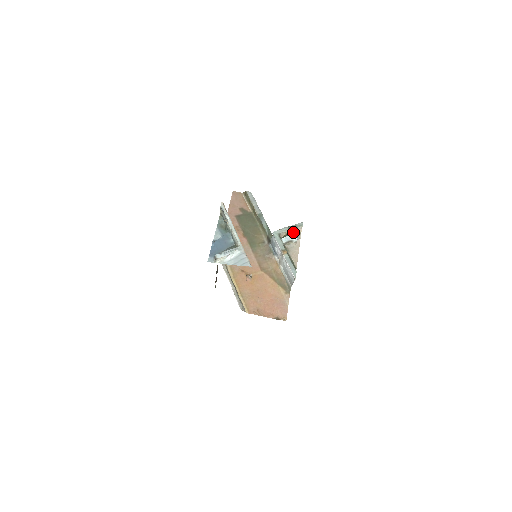
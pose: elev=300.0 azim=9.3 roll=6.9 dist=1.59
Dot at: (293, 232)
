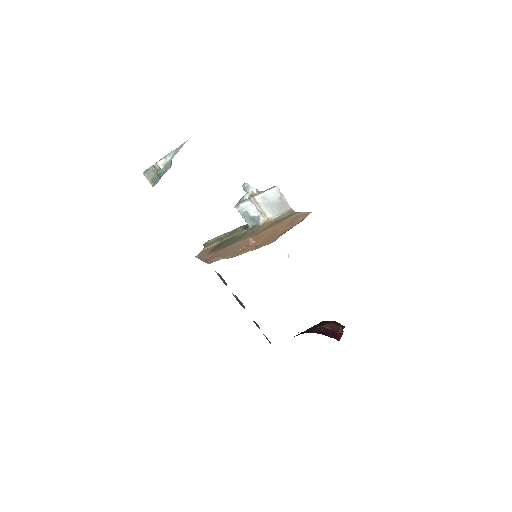
Dot at: (244, 185)
